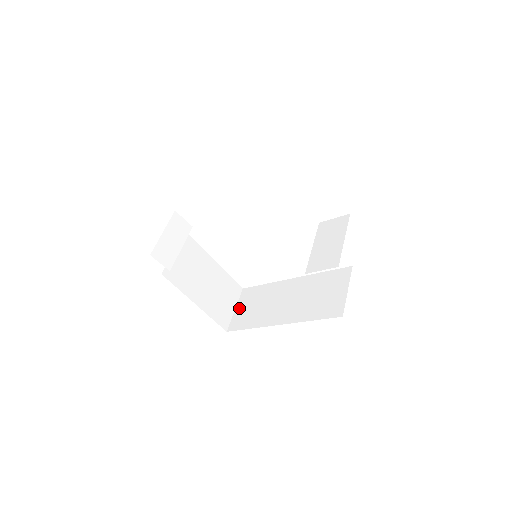
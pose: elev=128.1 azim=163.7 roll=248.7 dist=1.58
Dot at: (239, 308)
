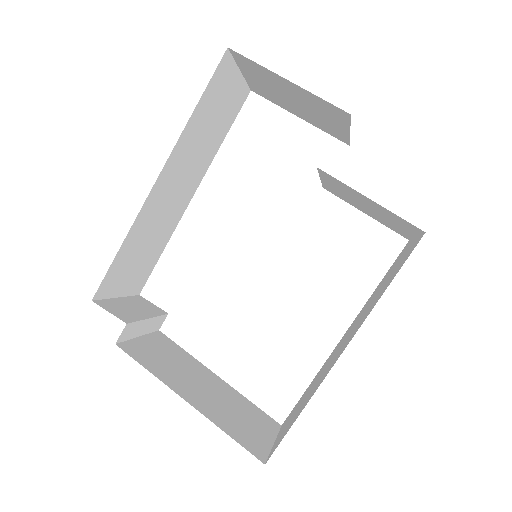
Dot at: occluded
